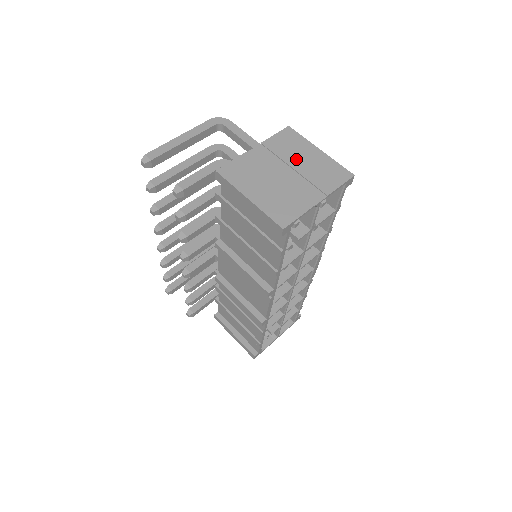
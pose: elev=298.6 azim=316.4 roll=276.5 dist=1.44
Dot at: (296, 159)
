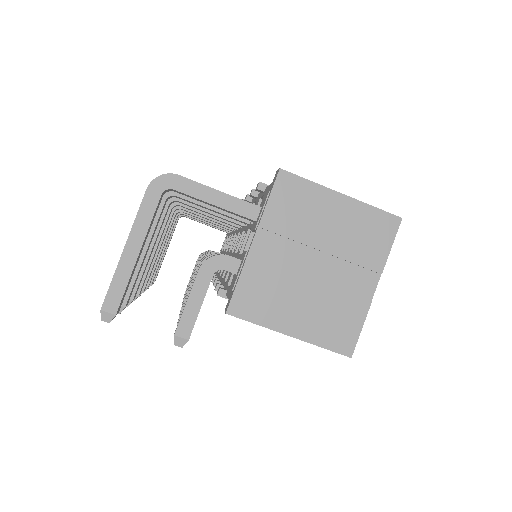
Dot at: (318, 231)
